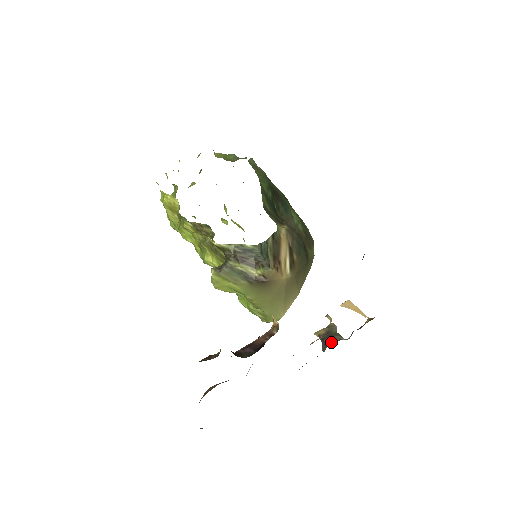
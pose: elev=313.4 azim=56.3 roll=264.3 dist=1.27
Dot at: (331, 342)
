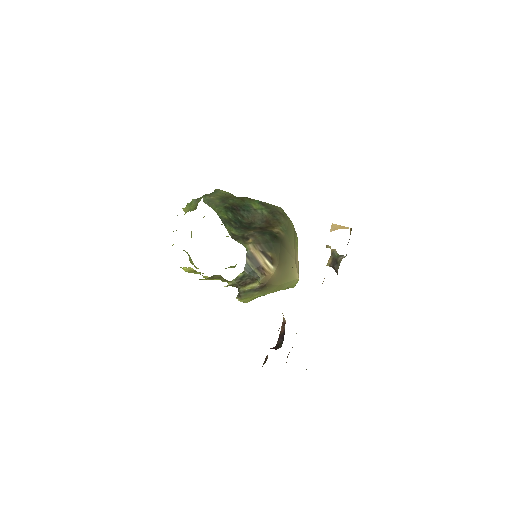
Dot at: (338, 266)
